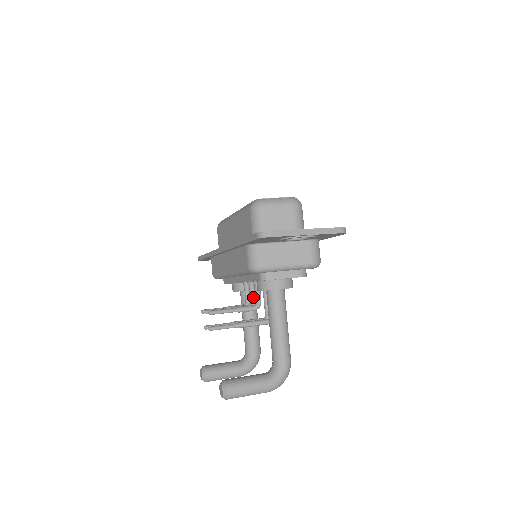
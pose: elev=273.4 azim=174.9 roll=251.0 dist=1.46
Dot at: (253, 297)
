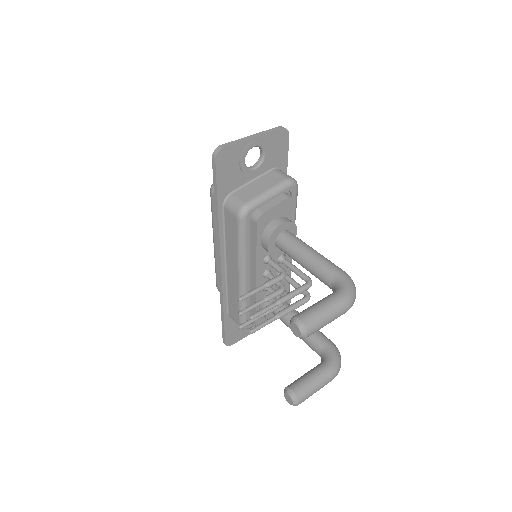
Dot at: occluded
